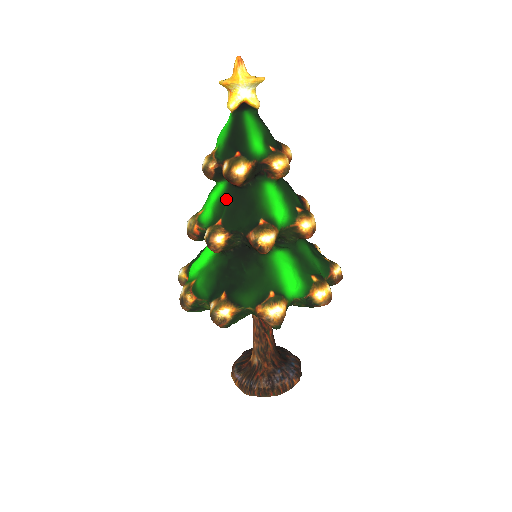
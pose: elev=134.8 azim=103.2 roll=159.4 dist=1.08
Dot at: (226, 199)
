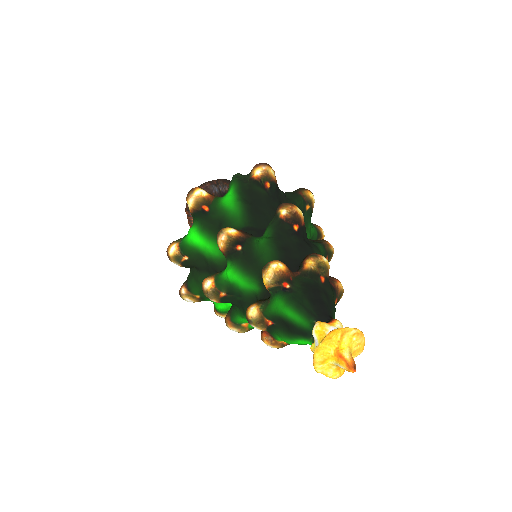
Dot at: occluded
